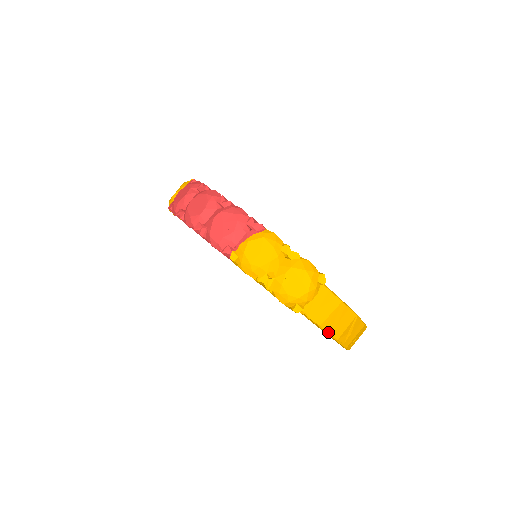
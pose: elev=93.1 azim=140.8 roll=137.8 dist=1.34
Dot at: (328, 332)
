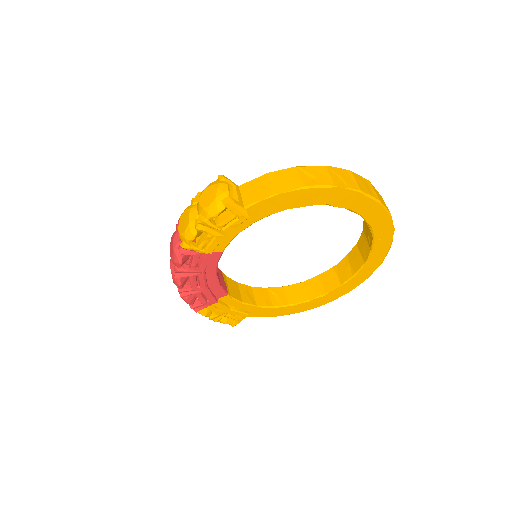
Dot at: (287, 191)
